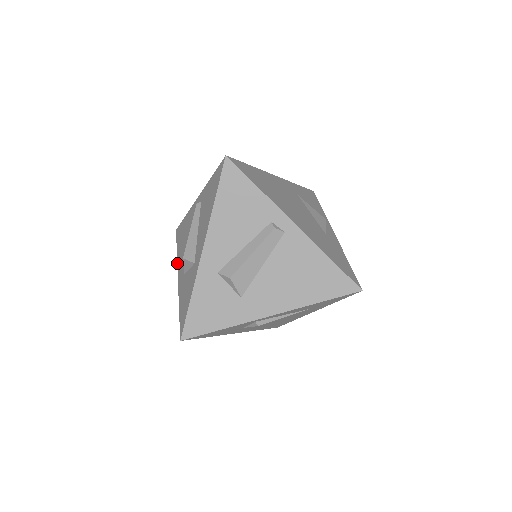
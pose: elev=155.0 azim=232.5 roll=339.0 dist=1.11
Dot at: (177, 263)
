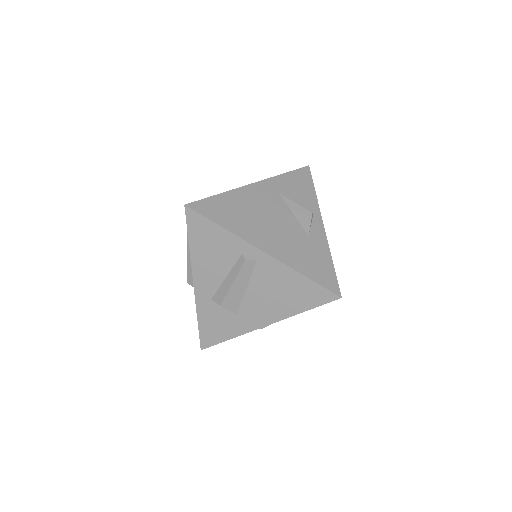
Dot at: occluded
